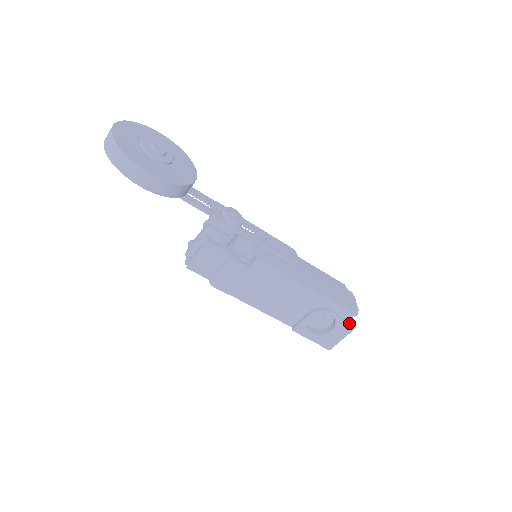
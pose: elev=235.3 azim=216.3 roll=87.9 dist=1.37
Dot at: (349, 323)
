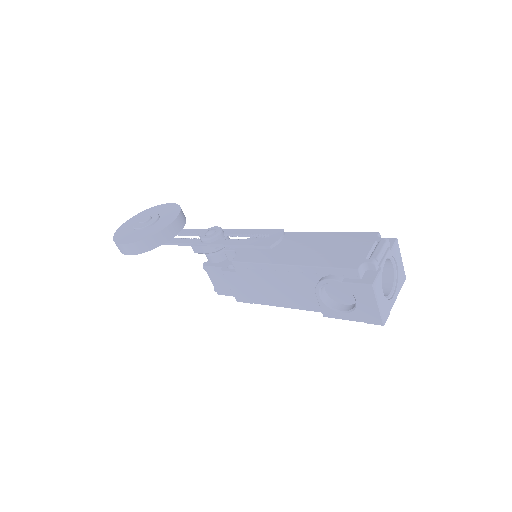
Dot at: (360, 283)
